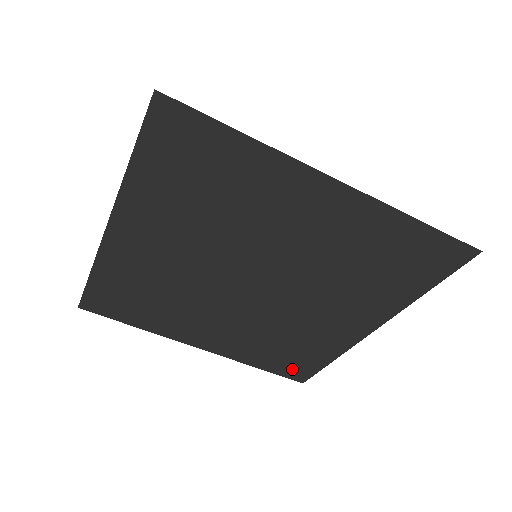
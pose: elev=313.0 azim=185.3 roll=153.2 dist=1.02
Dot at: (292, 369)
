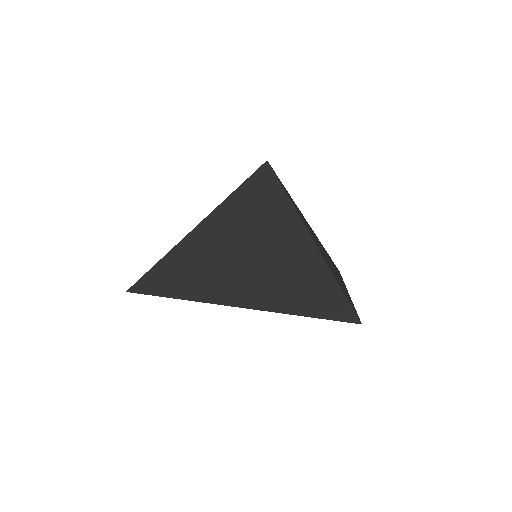
Dot at: occluded
